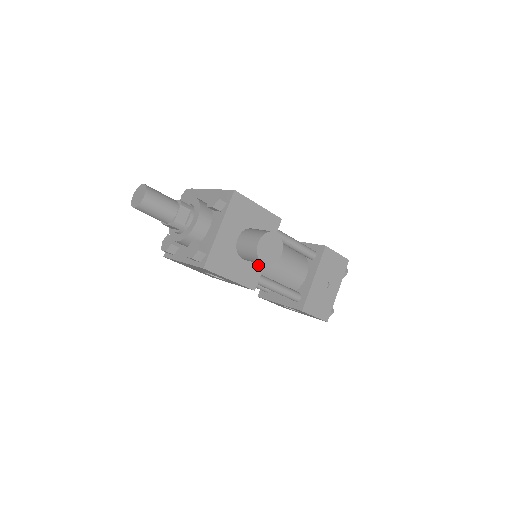
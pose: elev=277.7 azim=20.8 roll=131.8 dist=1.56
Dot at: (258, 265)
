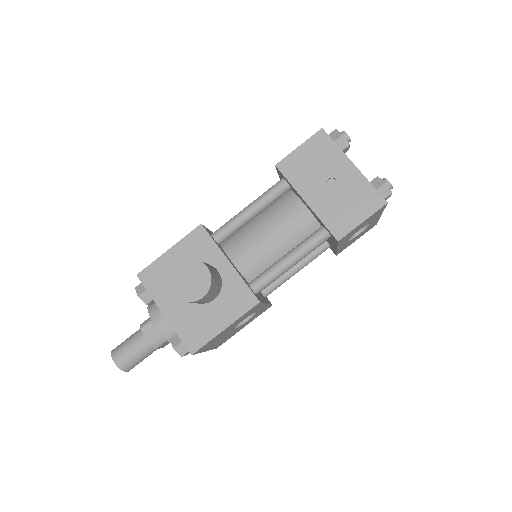
Dot at: (233, 283)
